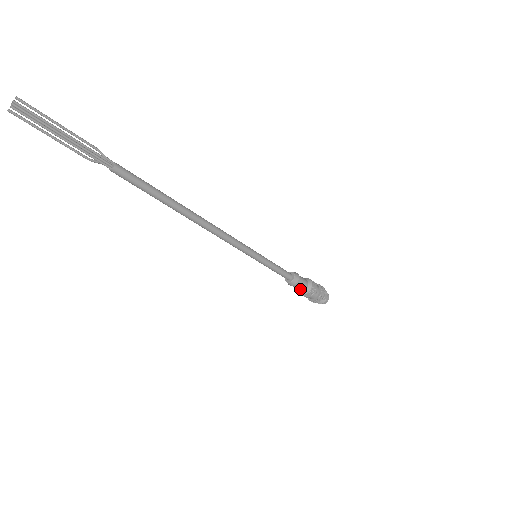
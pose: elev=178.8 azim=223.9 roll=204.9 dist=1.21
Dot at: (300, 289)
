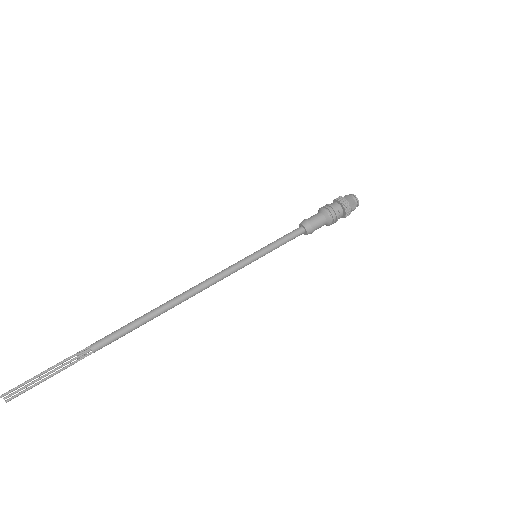
Dot at: (320, 227)
